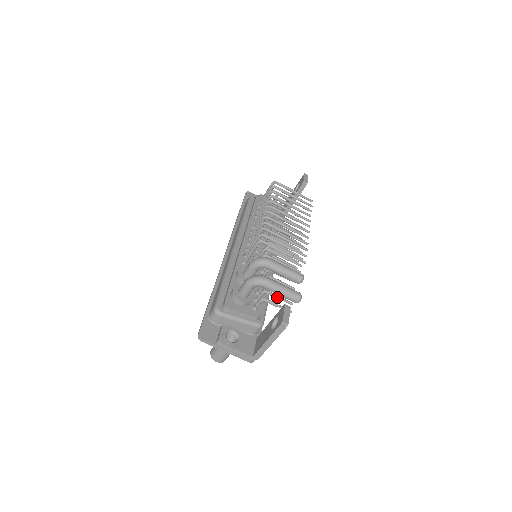
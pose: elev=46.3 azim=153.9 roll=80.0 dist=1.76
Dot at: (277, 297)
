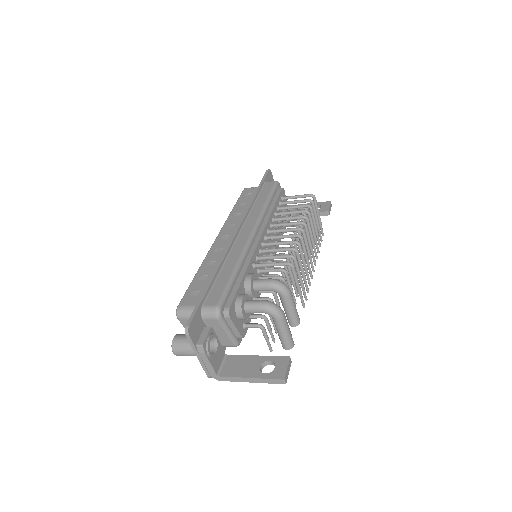
Dot at: (270, 329)
